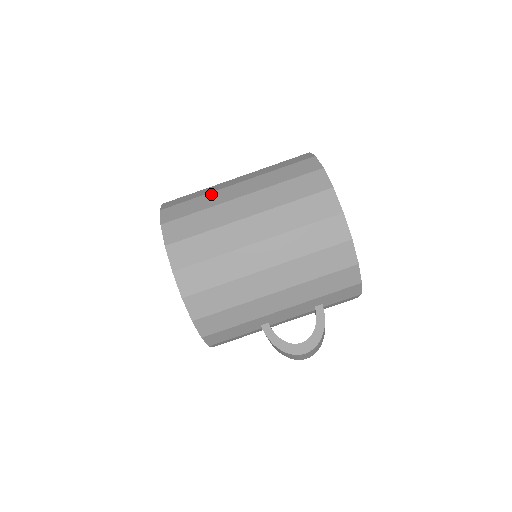
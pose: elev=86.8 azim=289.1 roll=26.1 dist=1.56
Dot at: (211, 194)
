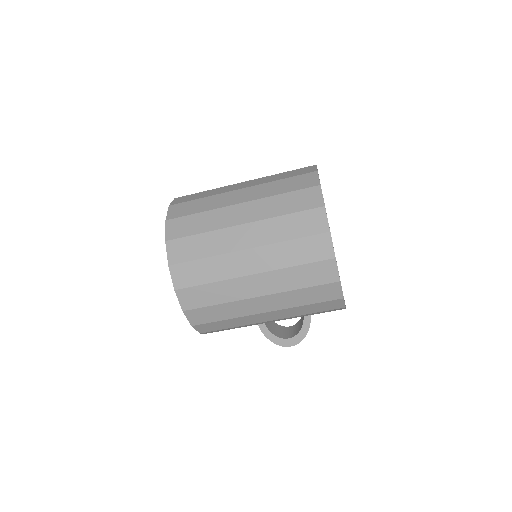
Dot at: (216, 234)
